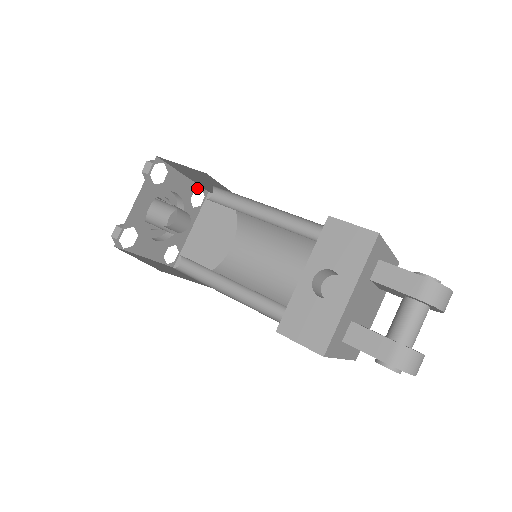
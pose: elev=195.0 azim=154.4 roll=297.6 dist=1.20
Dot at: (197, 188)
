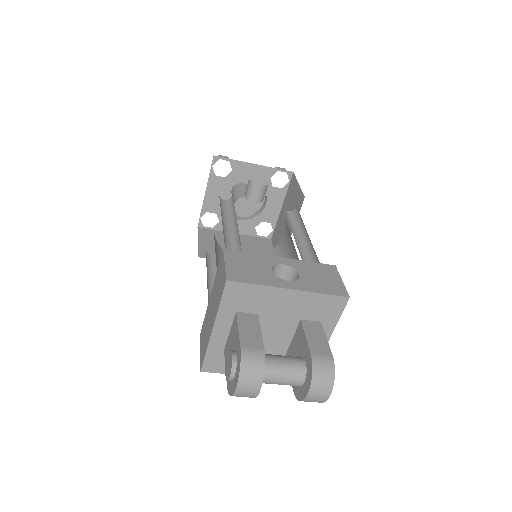
Dot at: (273, 225)
